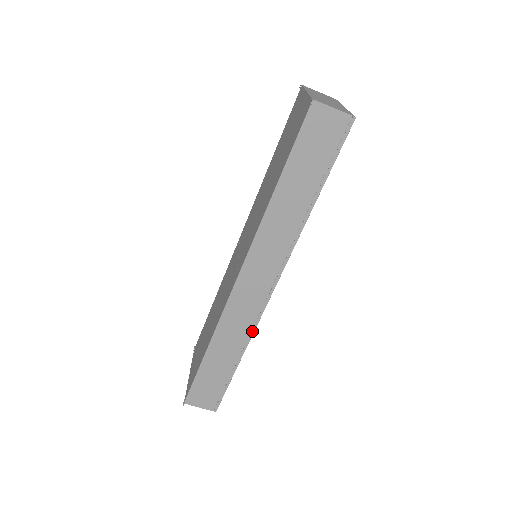
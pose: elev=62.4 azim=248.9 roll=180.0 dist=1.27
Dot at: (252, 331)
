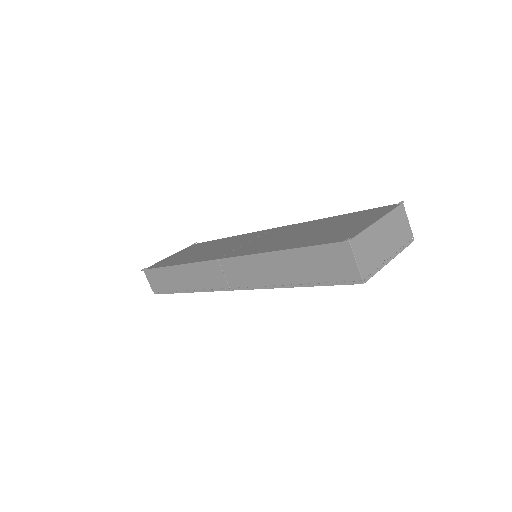
Dot at: (203, 290)
